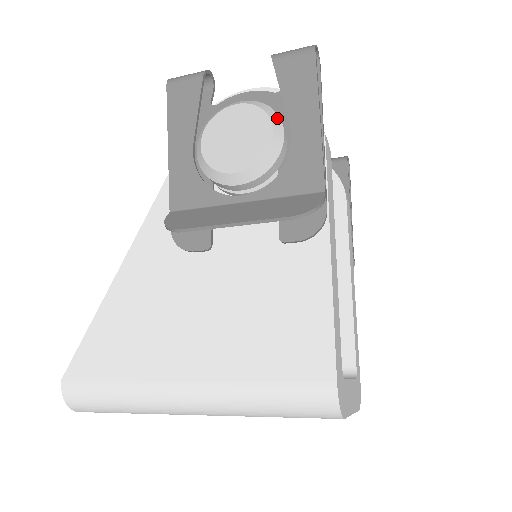
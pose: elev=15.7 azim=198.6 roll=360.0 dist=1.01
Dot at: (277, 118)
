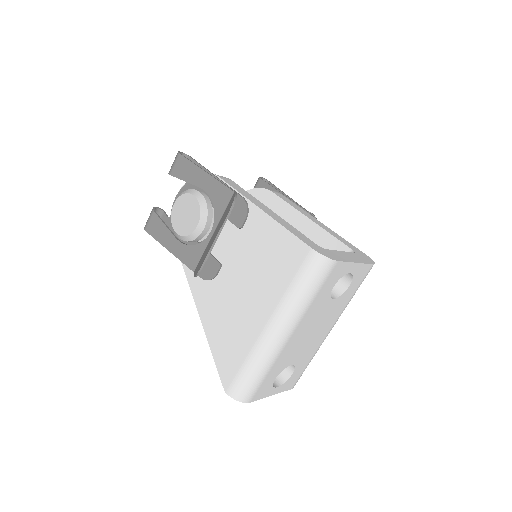
Dot at: (192, 190)
